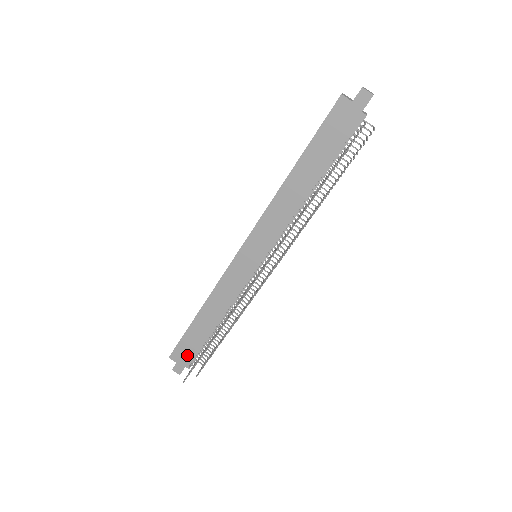
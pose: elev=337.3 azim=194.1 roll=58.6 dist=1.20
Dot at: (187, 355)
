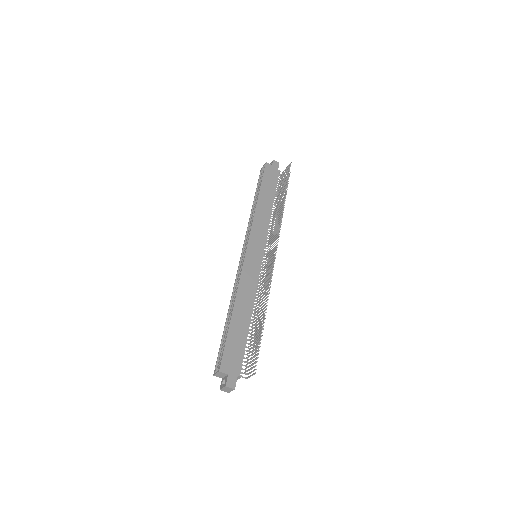
Dot at: (235, 360)
